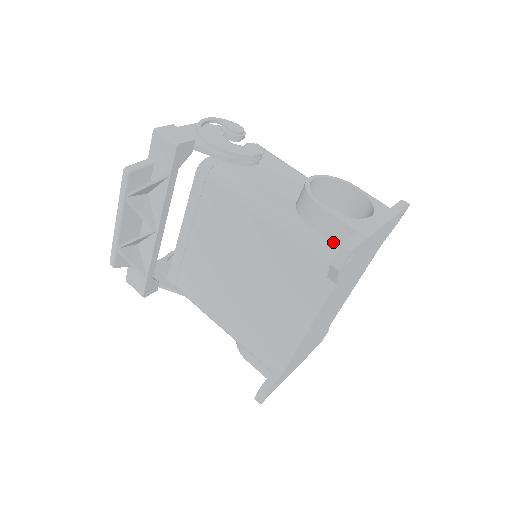
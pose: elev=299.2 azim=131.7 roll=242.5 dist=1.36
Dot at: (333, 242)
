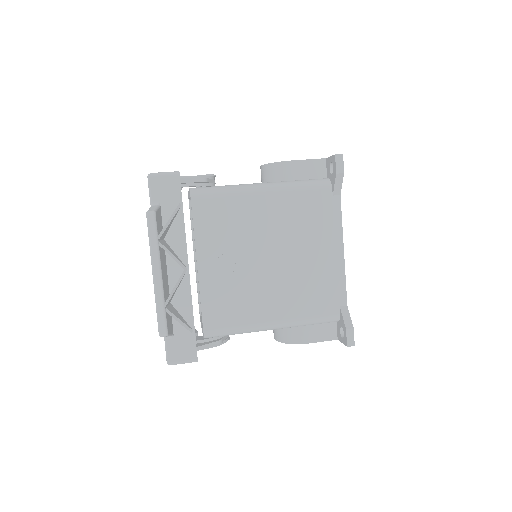
Dot at: (315, 178)
